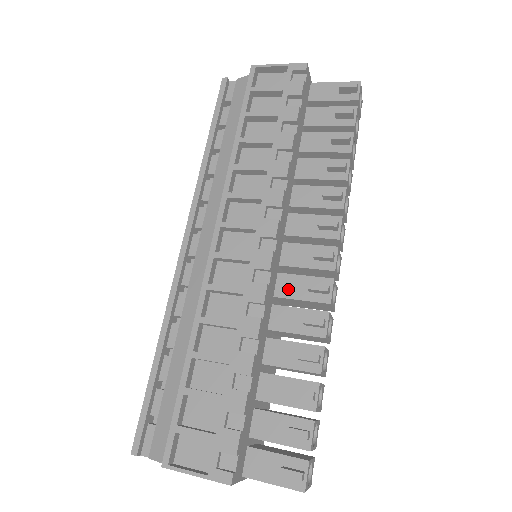
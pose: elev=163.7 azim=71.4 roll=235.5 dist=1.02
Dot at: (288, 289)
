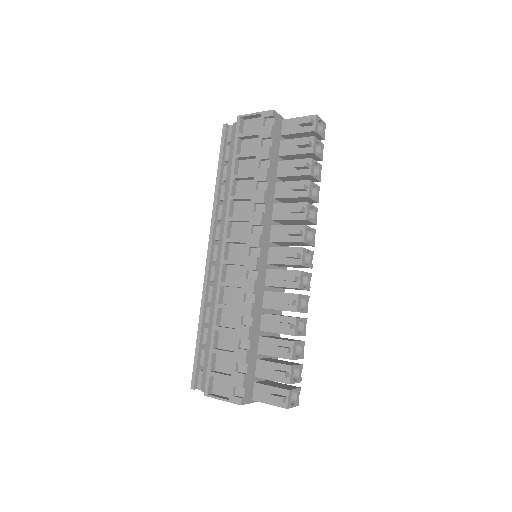
Dot at: (273, 280)
